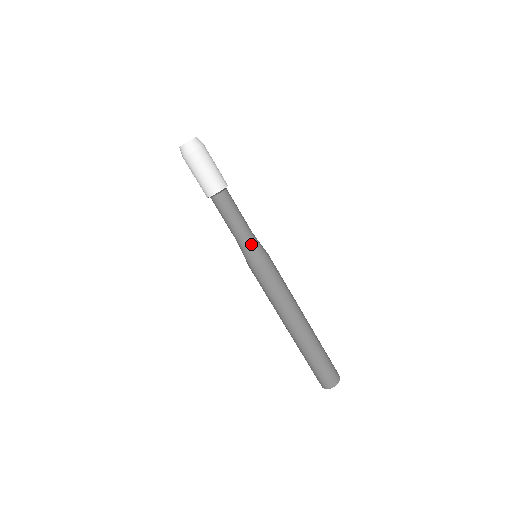
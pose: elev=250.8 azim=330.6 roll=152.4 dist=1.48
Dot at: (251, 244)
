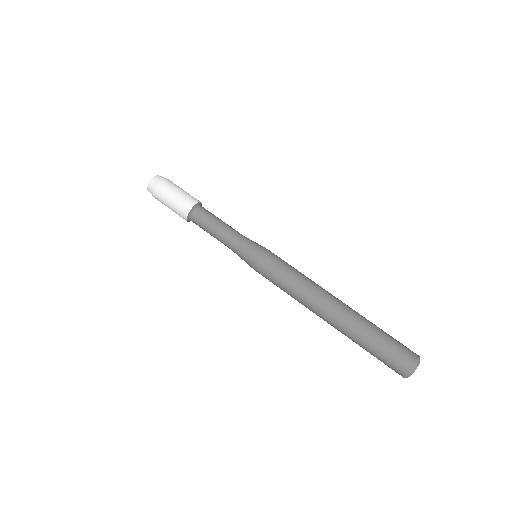
Dot at: (239, 248)
